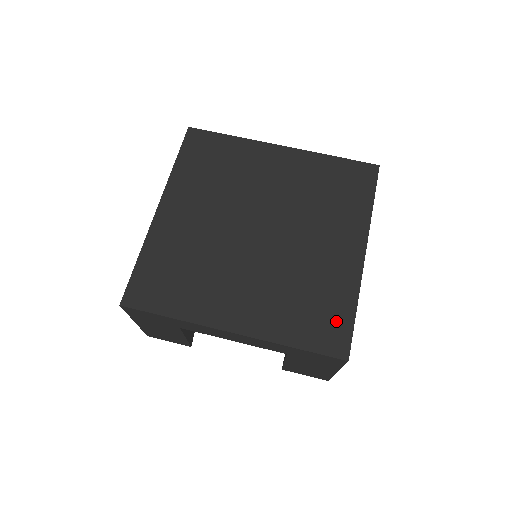
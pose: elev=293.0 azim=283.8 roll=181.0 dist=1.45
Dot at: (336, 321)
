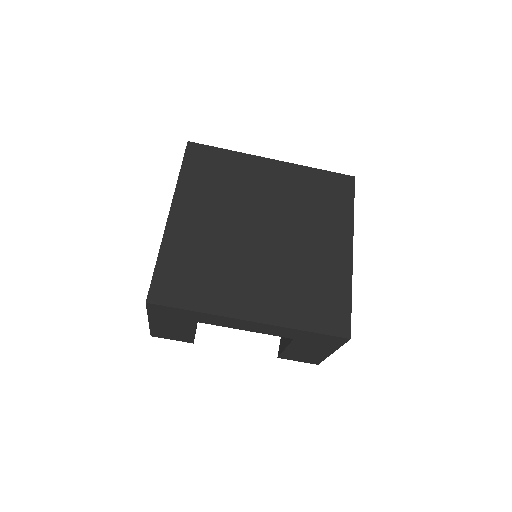
Dot at: (337, 307)
